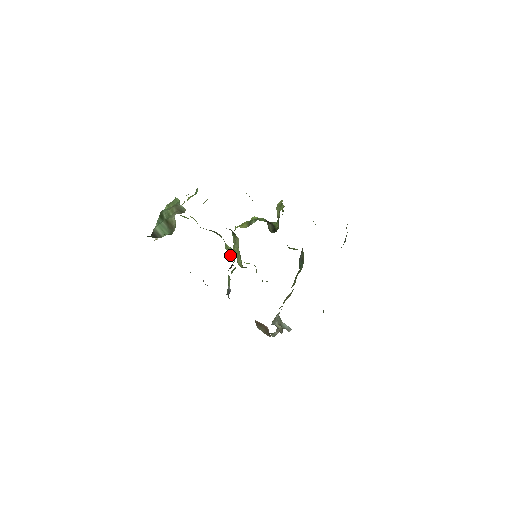
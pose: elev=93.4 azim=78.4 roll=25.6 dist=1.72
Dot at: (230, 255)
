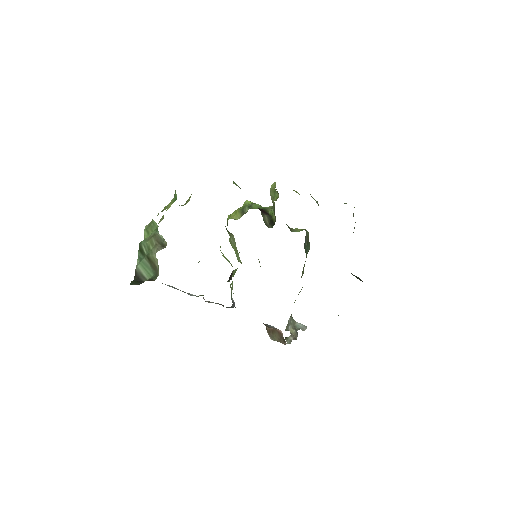
Dot at: occluded
